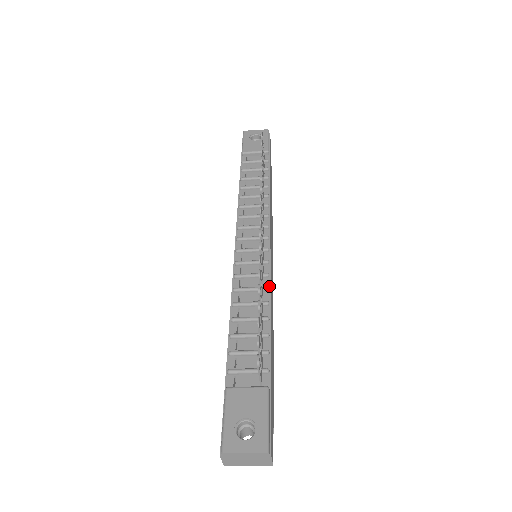
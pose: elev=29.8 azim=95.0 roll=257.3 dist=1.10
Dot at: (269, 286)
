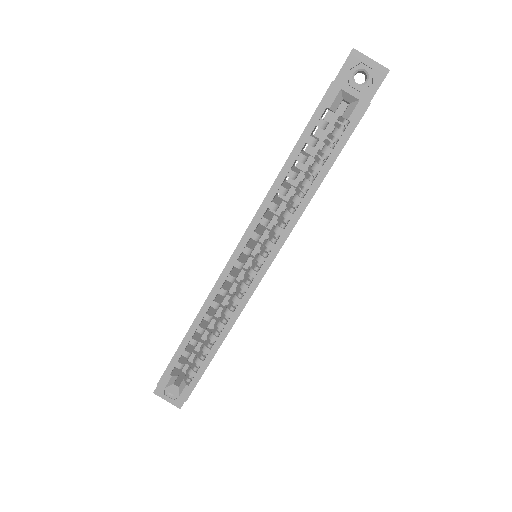
Dot at: occluded
